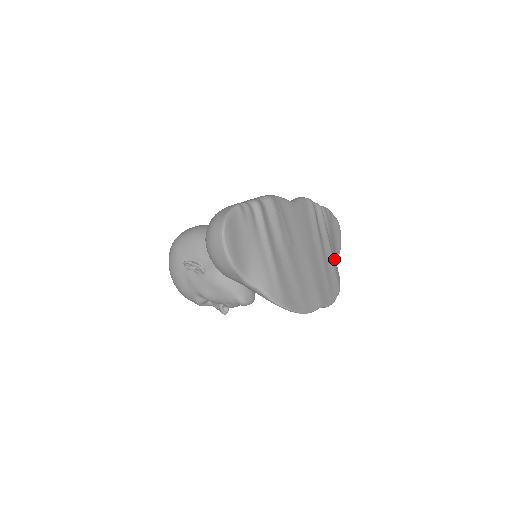
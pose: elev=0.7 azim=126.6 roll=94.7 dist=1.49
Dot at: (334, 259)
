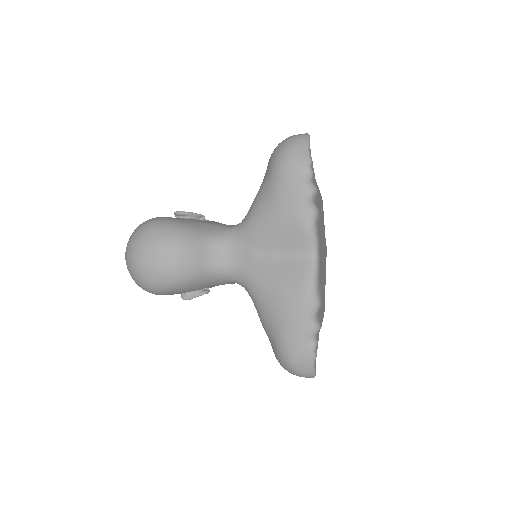
Dot at: occluded
